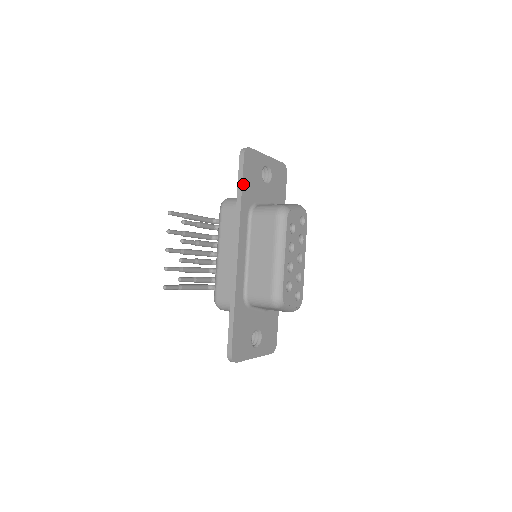
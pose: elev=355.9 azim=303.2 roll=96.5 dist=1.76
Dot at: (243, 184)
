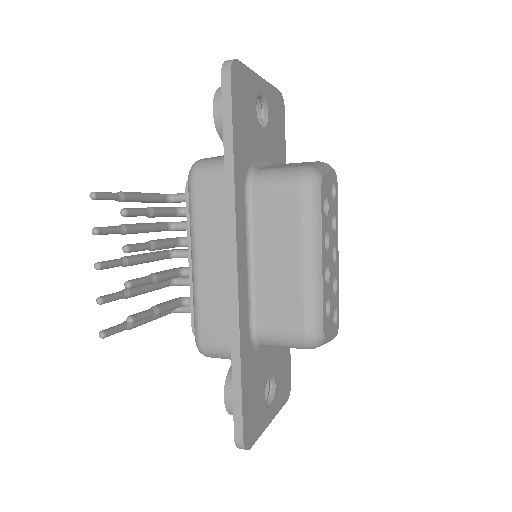
Dot at: (233, 131)
